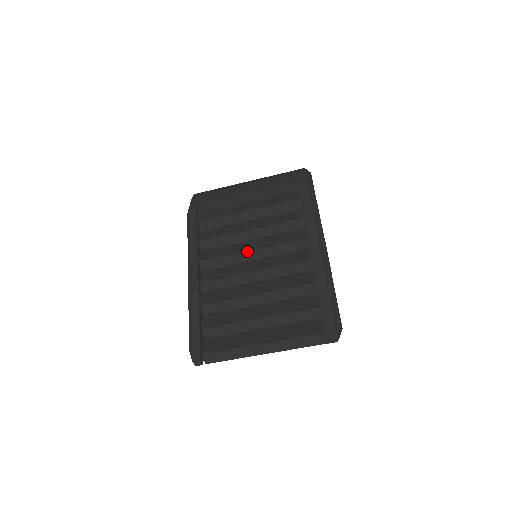
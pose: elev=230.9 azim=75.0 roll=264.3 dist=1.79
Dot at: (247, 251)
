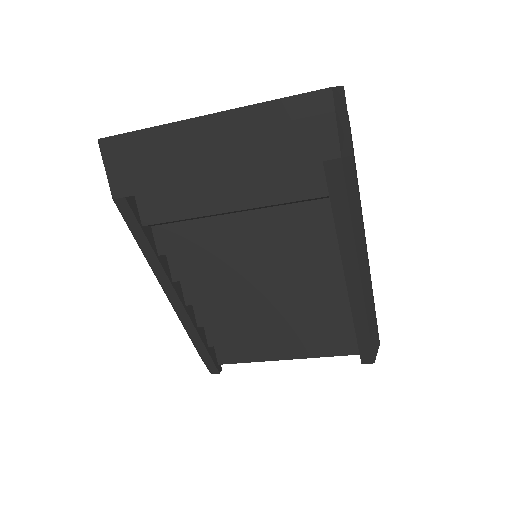
Dot at: occluded
